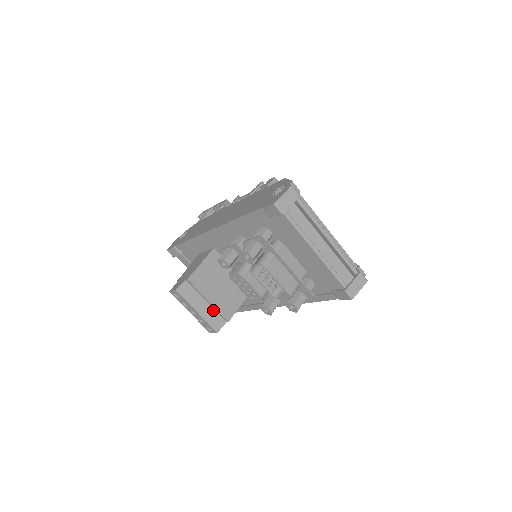
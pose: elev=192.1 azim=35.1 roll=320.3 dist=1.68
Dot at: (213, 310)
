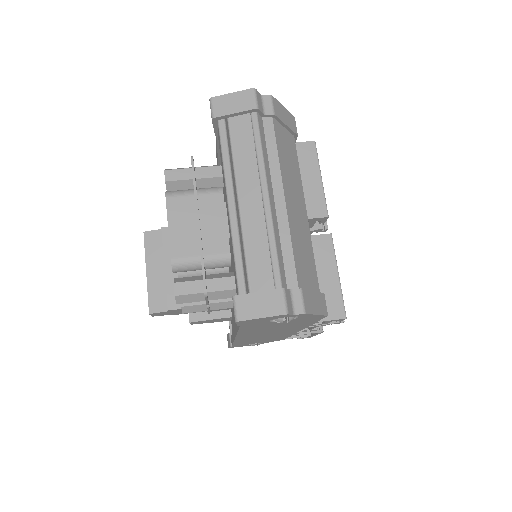
Dot at: (165, 285)
